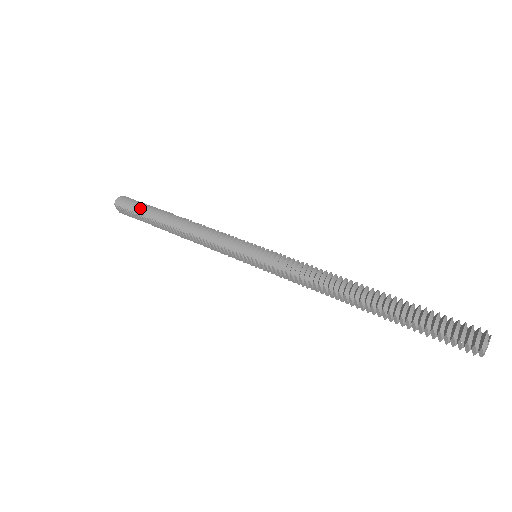
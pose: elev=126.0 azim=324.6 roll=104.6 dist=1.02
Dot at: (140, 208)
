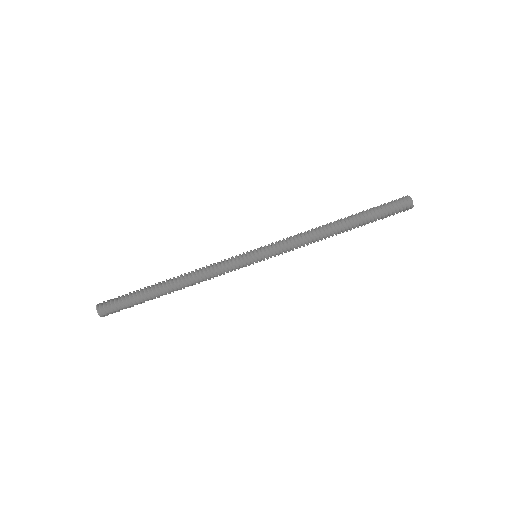
Dot at: (131, 300)
